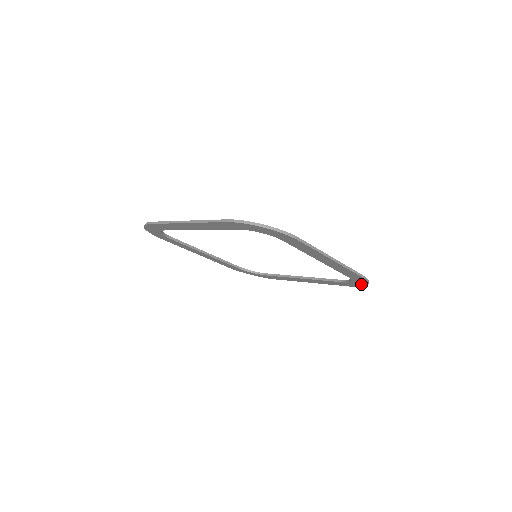
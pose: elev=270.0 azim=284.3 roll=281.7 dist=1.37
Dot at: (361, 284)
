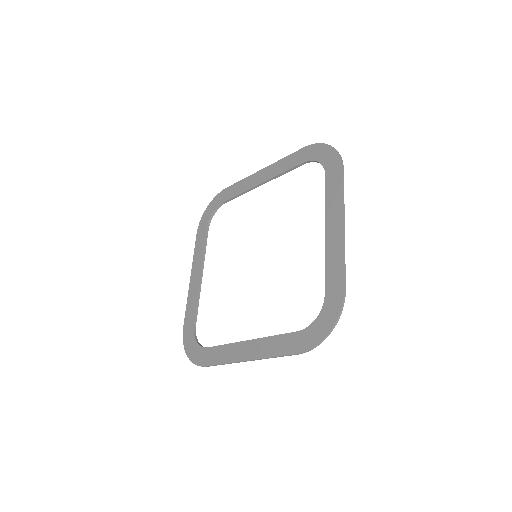
Dot at: (325, 329)
